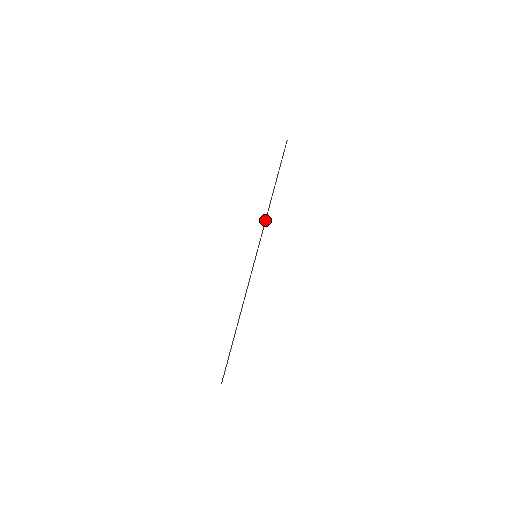
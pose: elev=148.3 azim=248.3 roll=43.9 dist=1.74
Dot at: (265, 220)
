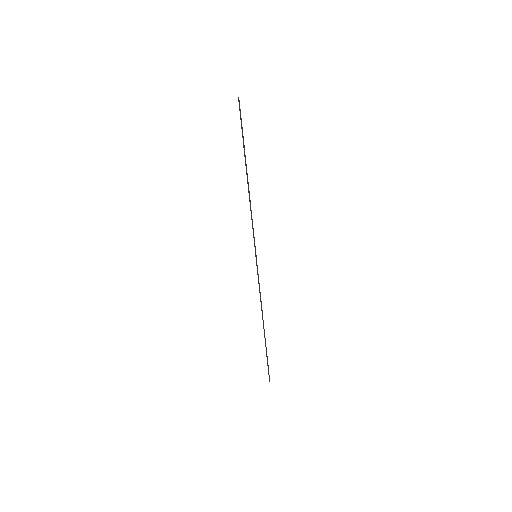
Dot at: occluded
